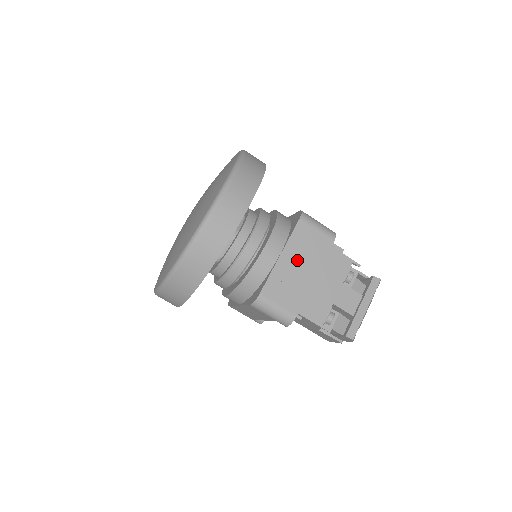
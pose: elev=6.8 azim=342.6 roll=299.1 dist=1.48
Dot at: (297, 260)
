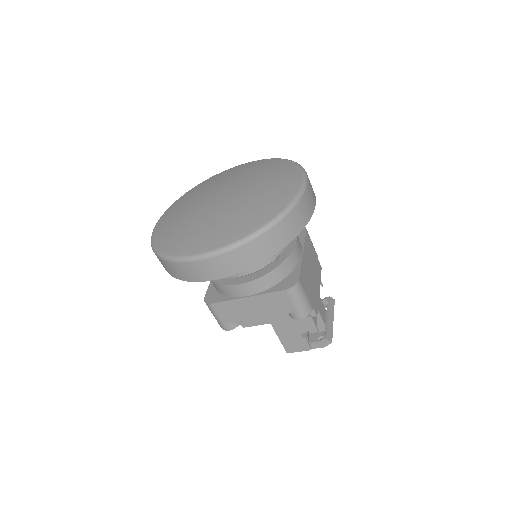
Dot at: (309, 262)
